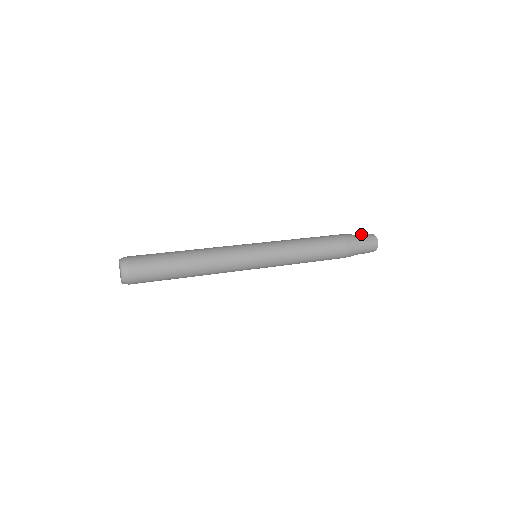
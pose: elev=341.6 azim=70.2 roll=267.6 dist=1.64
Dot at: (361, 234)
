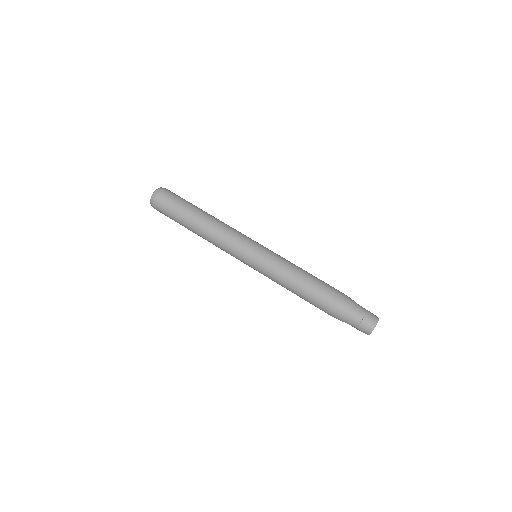
Dot at: (366, 310)
